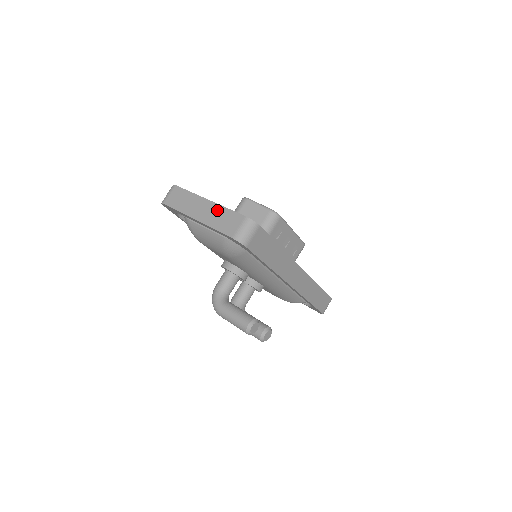
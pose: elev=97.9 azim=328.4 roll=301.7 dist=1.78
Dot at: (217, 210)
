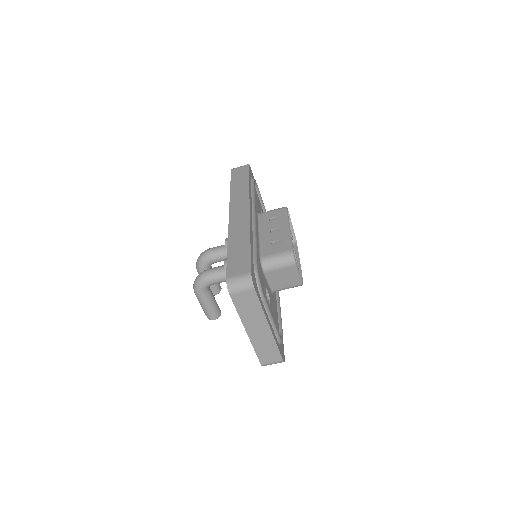
Dot at: (269, 340)
